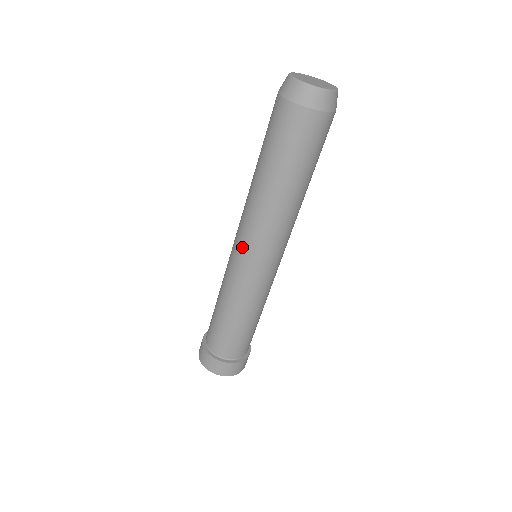
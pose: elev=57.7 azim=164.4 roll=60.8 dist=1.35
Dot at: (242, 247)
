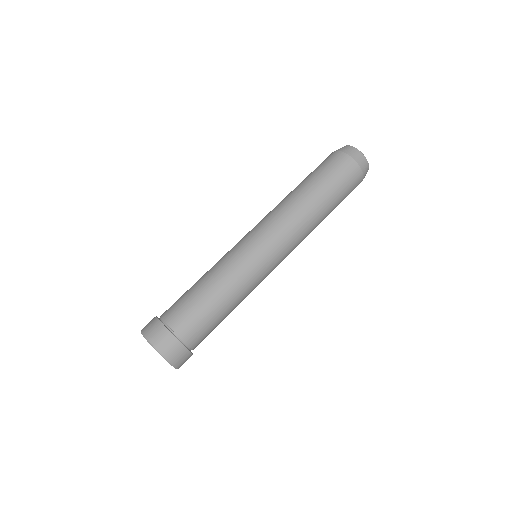
Dot at: occluded
